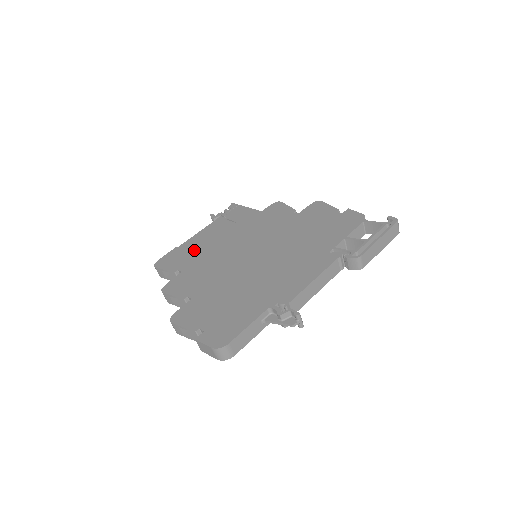
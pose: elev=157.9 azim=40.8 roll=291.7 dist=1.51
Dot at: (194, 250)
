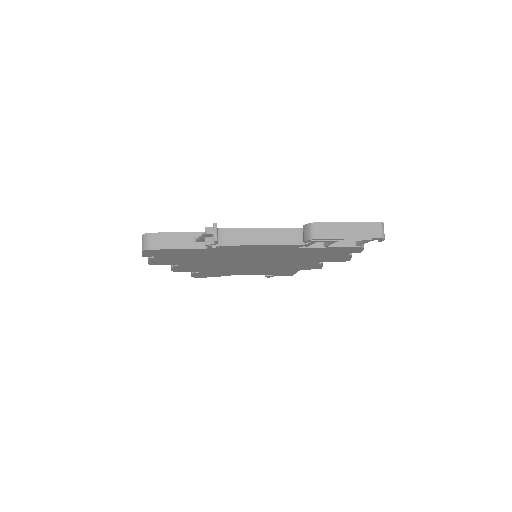
Dot at: occluded
